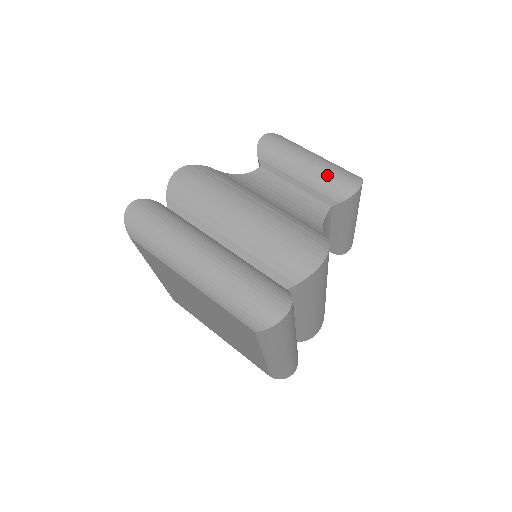
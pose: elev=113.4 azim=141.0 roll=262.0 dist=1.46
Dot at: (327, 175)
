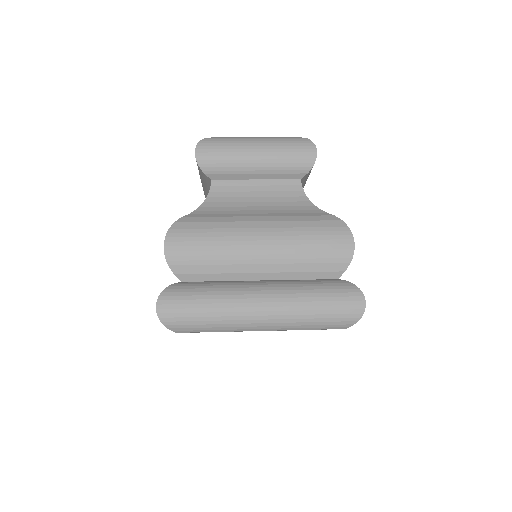
Dot at: (282, 155)
